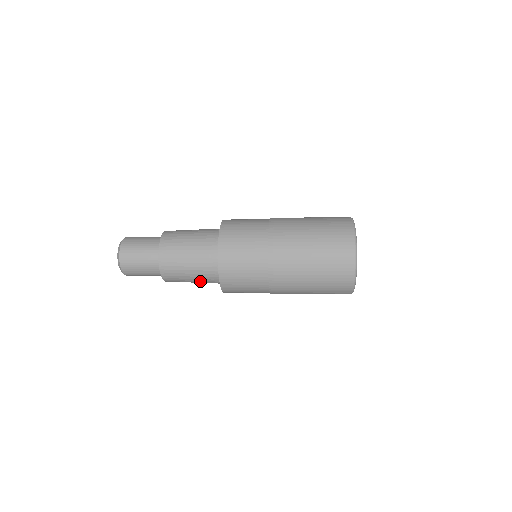
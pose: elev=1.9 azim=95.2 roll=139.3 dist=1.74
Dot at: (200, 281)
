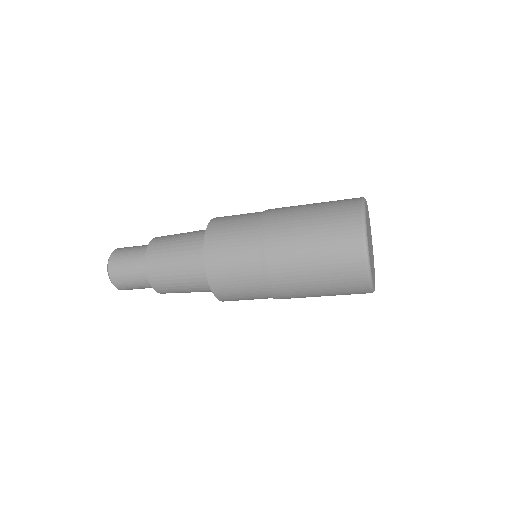
Dot at: (184, 267)
